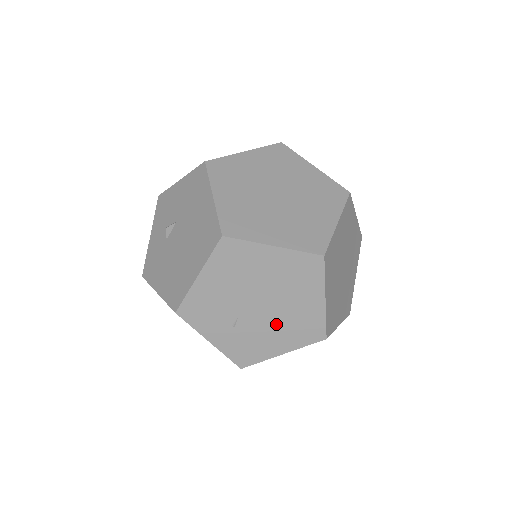
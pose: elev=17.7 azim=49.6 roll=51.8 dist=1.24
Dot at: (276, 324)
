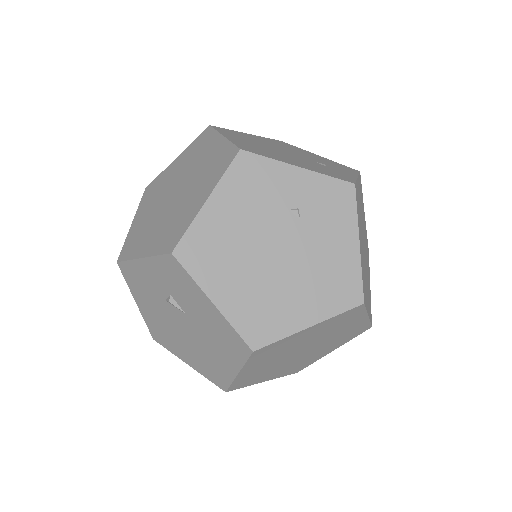
Dot at: occluded
